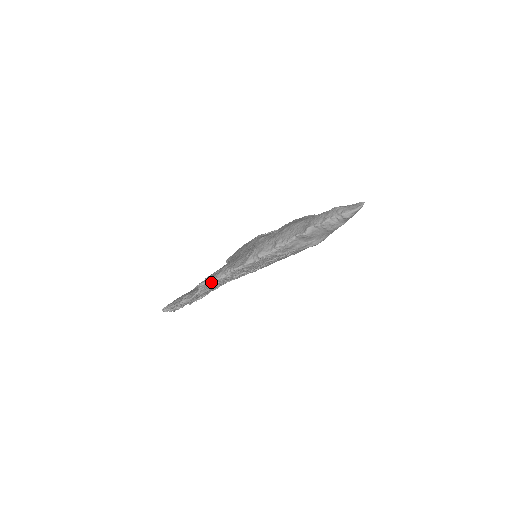
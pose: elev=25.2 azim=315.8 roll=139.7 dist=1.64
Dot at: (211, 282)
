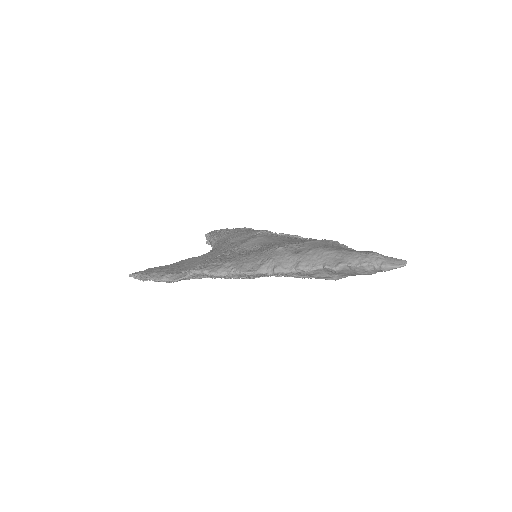
Dot at: (207, 274)
